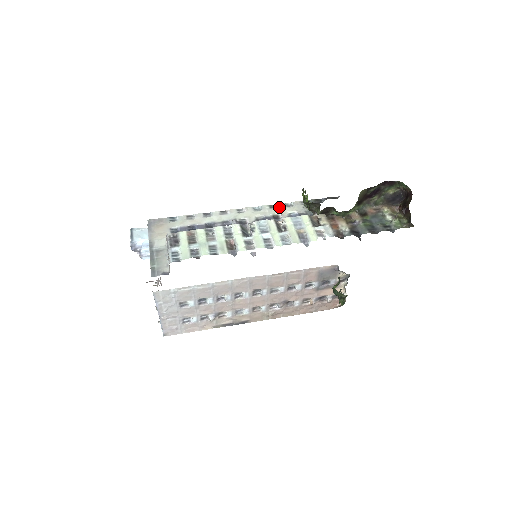
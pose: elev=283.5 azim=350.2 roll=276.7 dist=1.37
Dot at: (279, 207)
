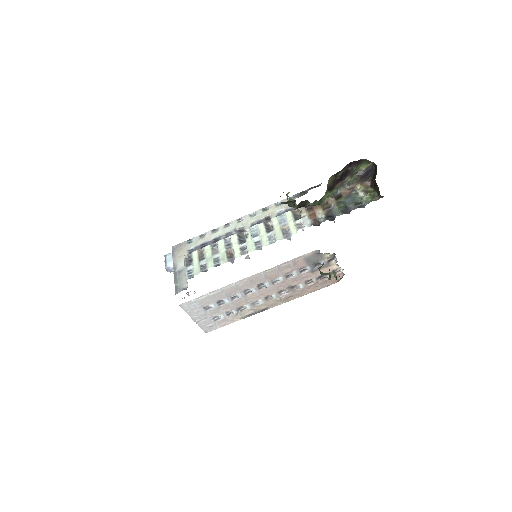
Dot at: (270, 208)
